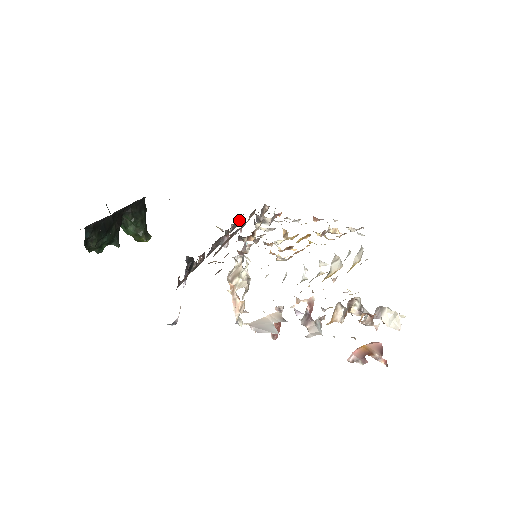
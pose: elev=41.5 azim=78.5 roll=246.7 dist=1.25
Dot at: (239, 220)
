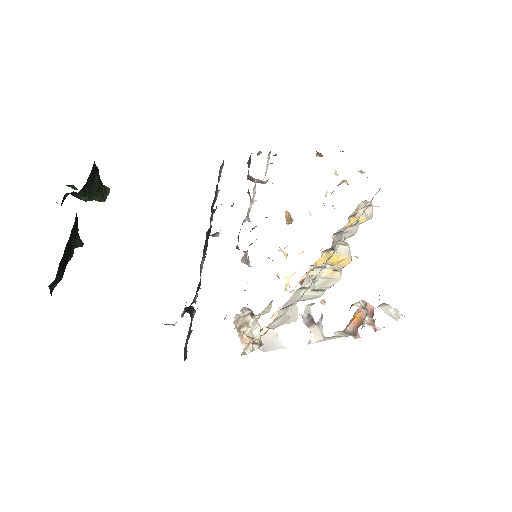
Dot at: (223, 164)
